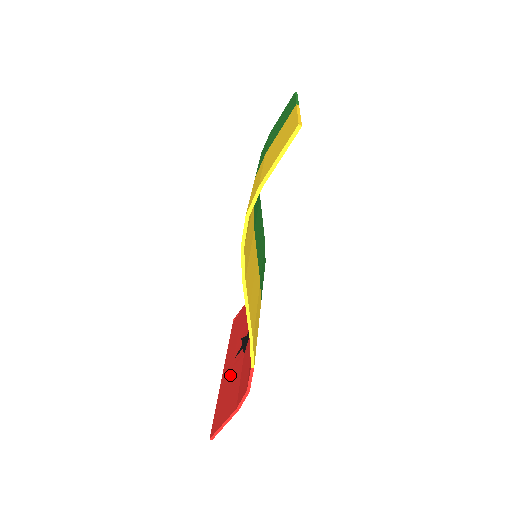
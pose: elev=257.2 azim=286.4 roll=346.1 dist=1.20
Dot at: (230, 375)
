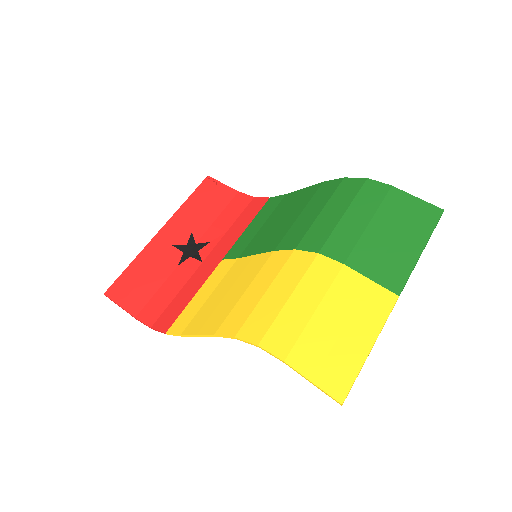
Dot at: (157, 259)
